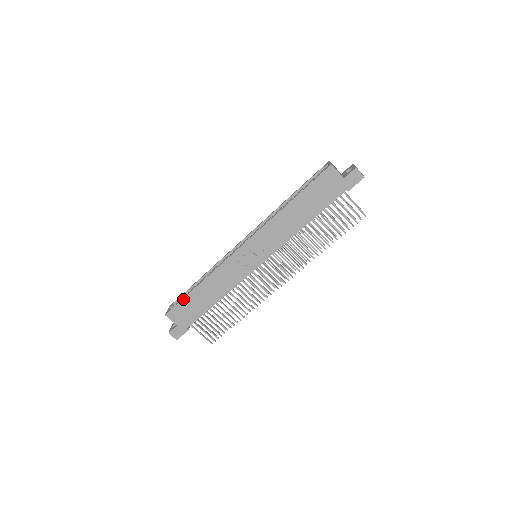
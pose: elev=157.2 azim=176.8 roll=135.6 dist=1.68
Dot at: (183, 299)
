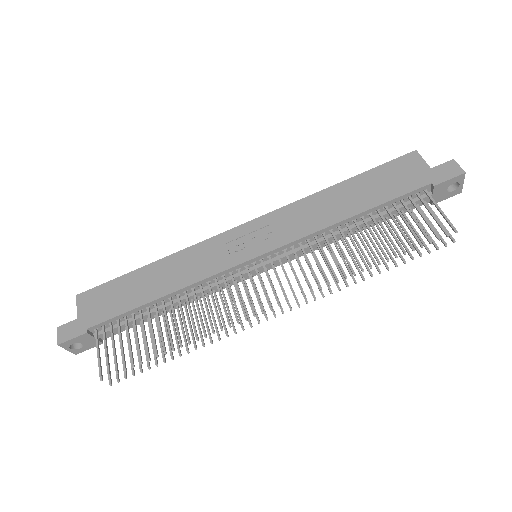
Dot at: (117, 278)
